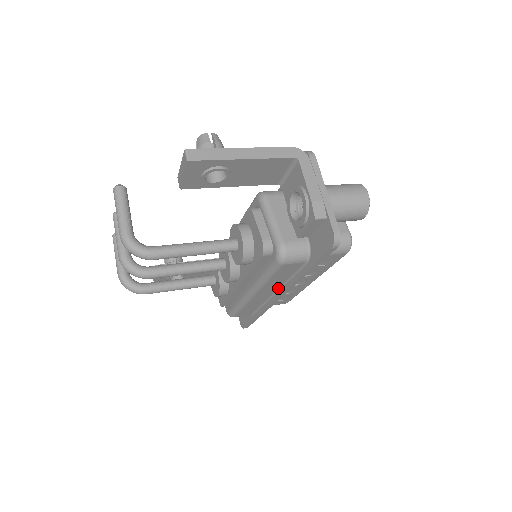
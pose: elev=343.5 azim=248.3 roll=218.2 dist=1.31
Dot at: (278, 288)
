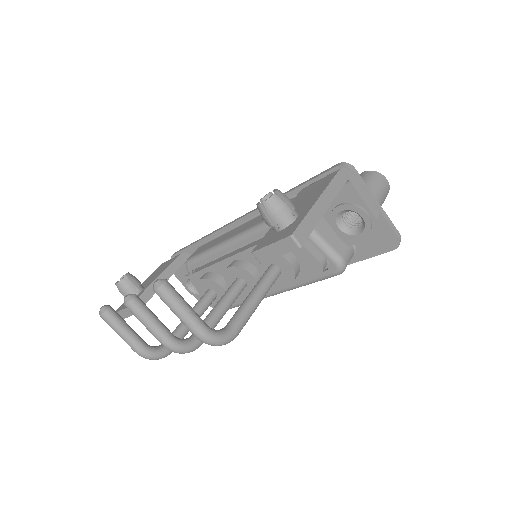
Dot at: occluded
